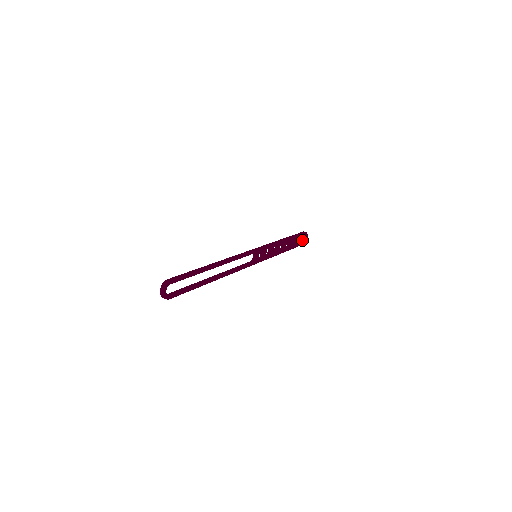
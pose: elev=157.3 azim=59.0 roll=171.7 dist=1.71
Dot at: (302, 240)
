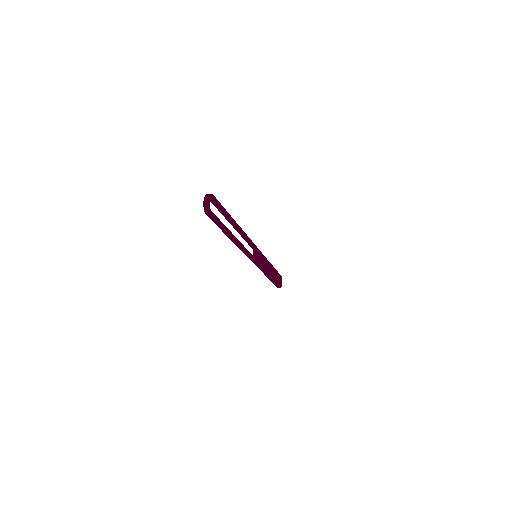
Dot at: (279, 282)
